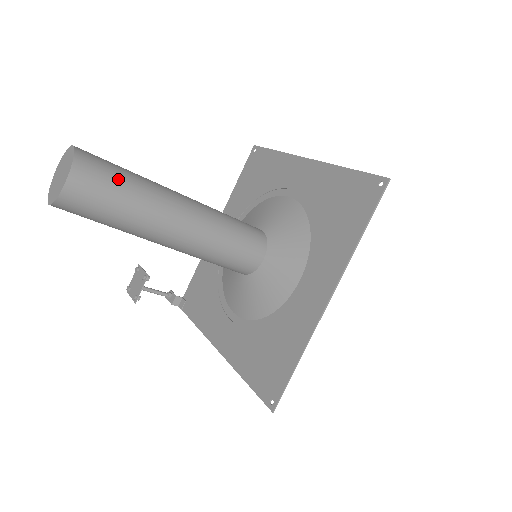
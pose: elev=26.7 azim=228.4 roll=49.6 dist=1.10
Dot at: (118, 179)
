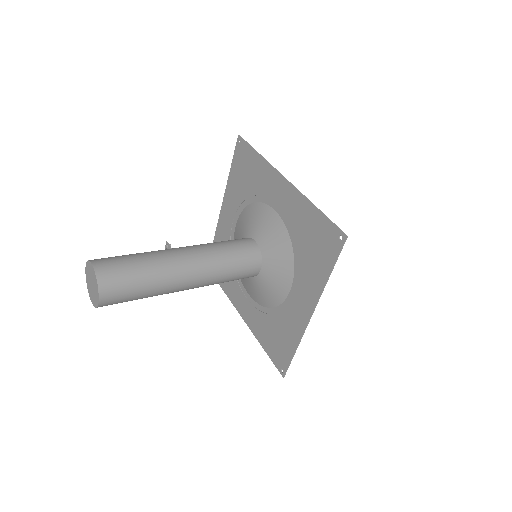
Dot at: (133, 278)
